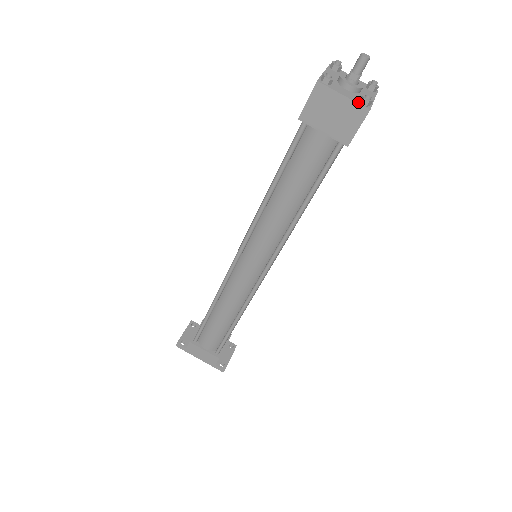
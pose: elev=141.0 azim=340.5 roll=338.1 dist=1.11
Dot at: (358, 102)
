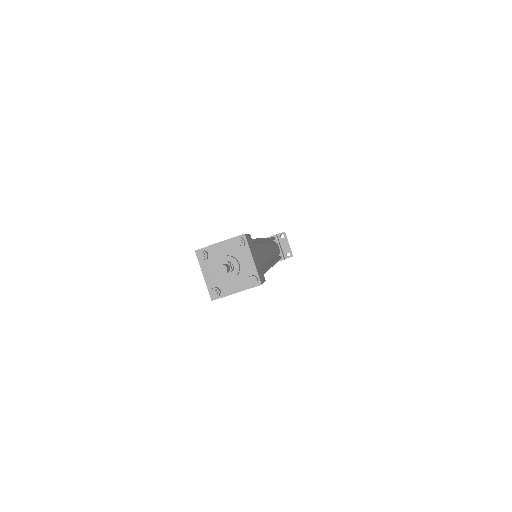
Dot at: (249, 287)
